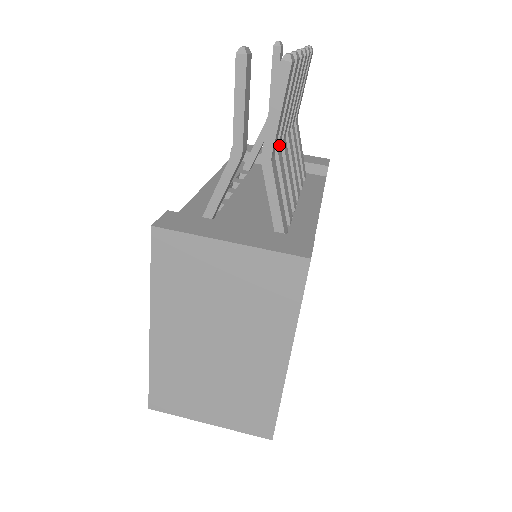
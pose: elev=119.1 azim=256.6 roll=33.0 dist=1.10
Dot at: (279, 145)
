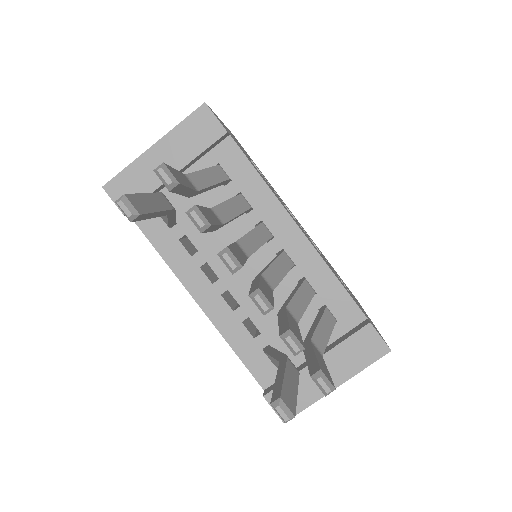
Dot at: (291, 316)
